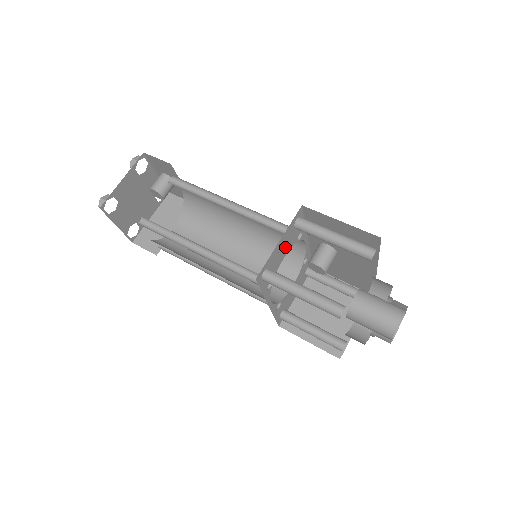
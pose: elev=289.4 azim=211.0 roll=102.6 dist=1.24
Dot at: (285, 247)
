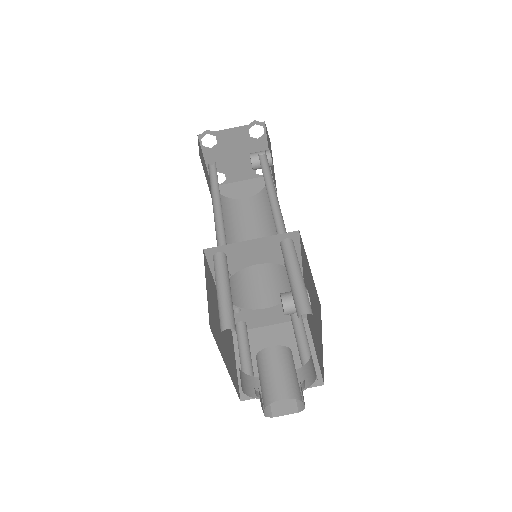
Dot at: (260, 254)
